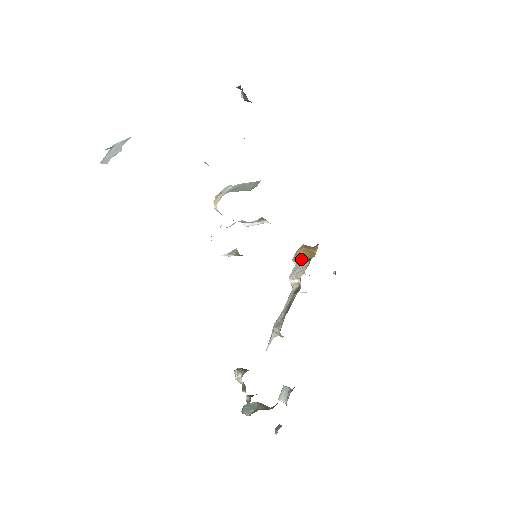
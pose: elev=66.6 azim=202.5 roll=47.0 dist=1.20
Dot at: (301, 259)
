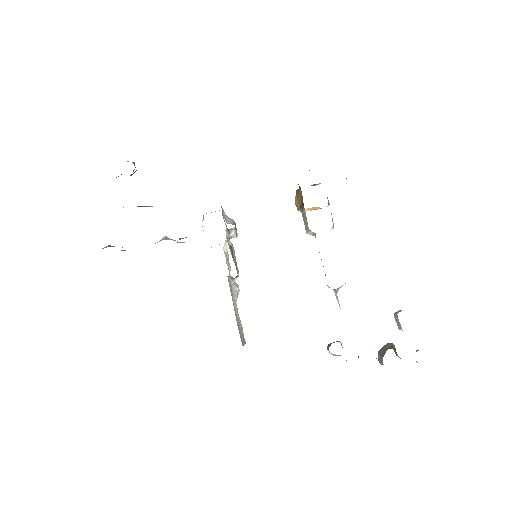
Dot at: (300, 208)
